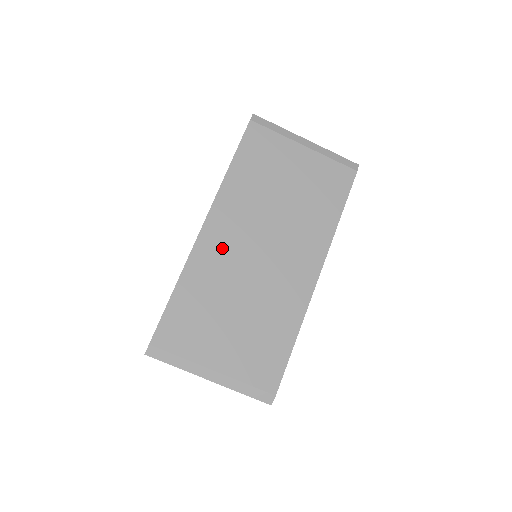
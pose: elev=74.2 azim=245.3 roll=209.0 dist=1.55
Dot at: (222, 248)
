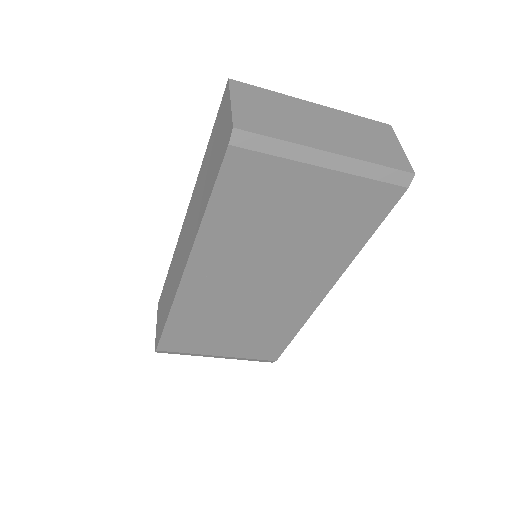
Dot at: (211, 288)
